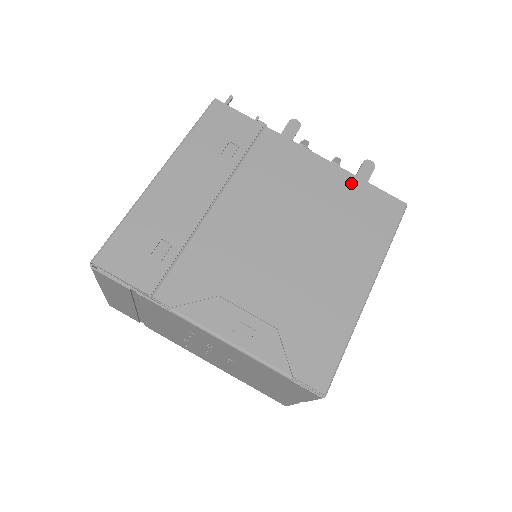
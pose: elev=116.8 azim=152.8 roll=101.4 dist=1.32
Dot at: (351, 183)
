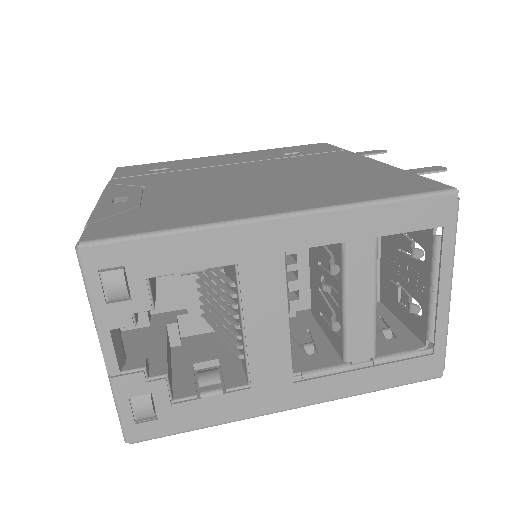
Dot at: (390, 172)
